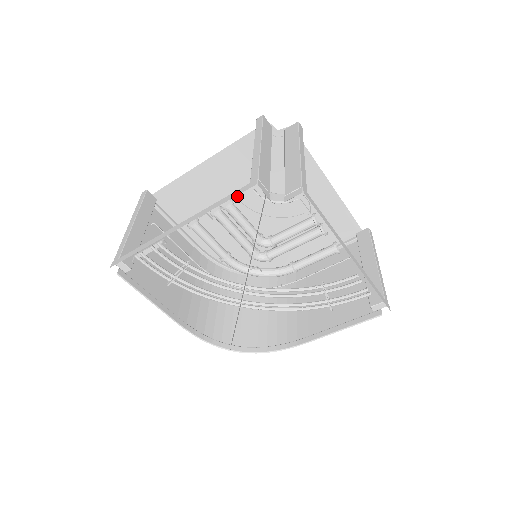
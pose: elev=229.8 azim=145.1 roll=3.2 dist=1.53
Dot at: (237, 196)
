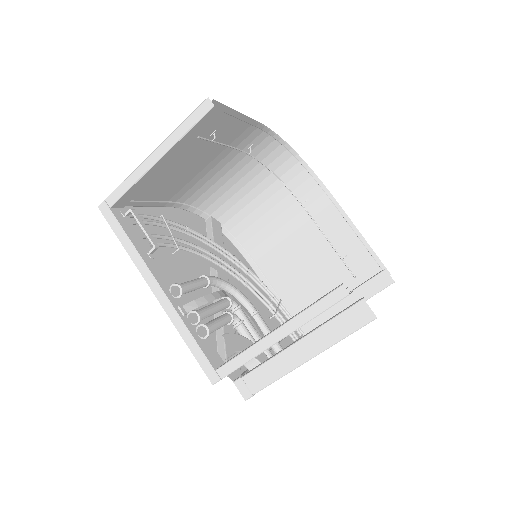
Dot at: occluded
